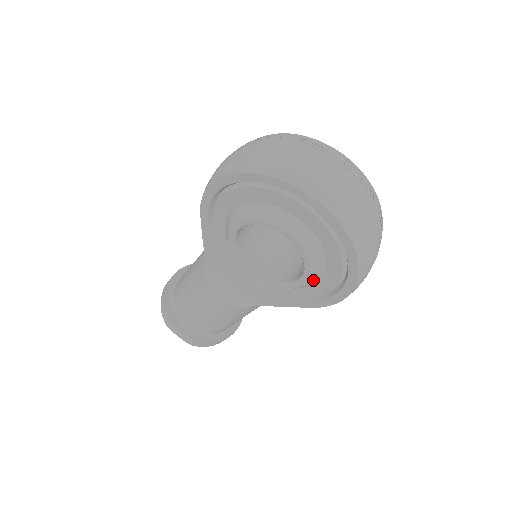
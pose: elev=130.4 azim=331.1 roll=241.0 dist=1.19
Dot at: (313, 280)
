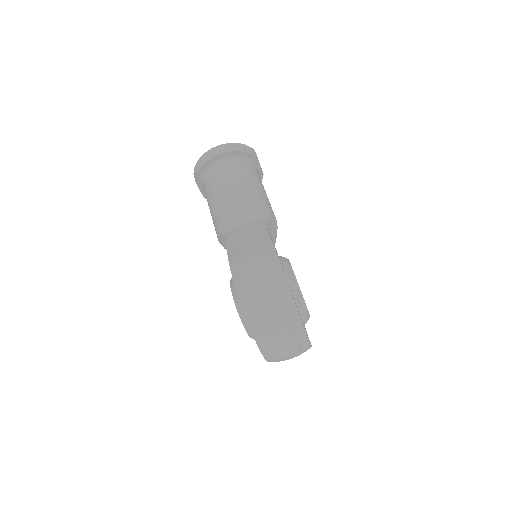
Dot at: occluded
